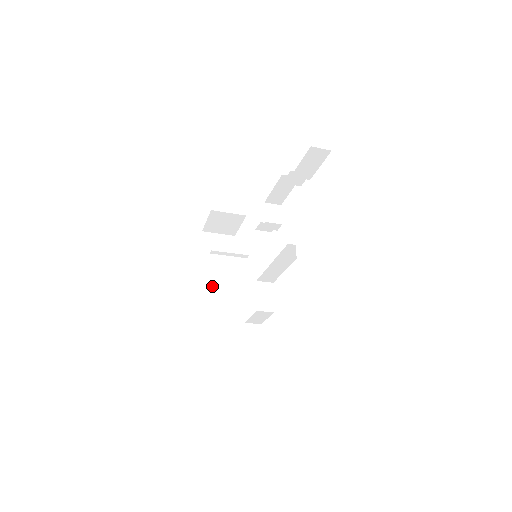
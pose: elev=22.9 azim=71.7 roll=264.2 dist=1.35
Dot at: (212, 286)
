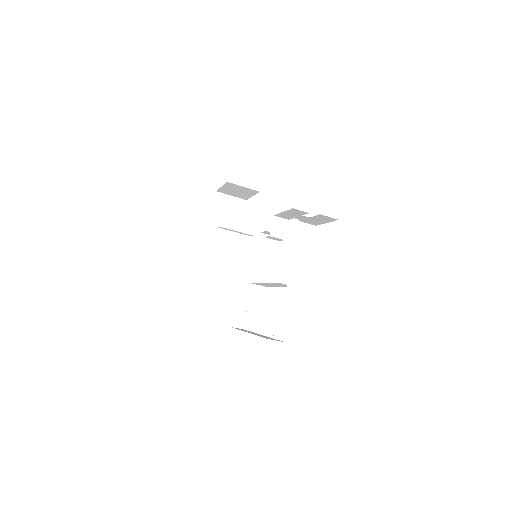
Dot at: (215, 248)
